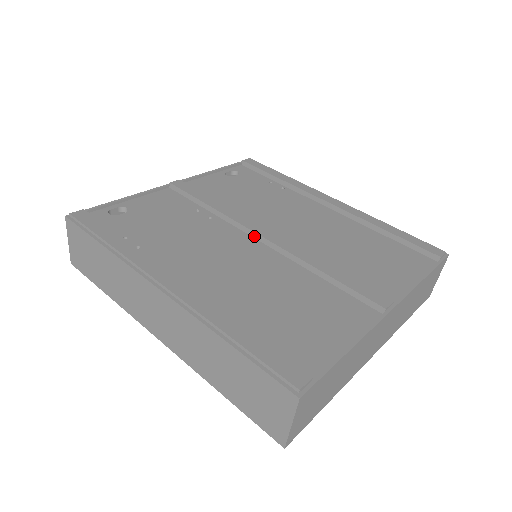
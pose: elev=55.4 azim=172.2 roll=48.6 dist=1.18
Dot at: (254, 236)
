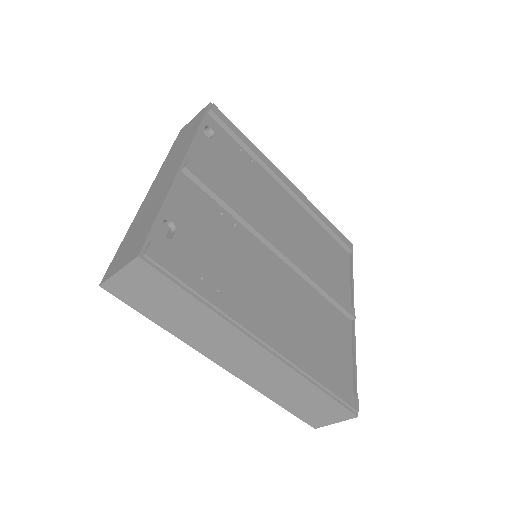
Dot at: (273, 250)
